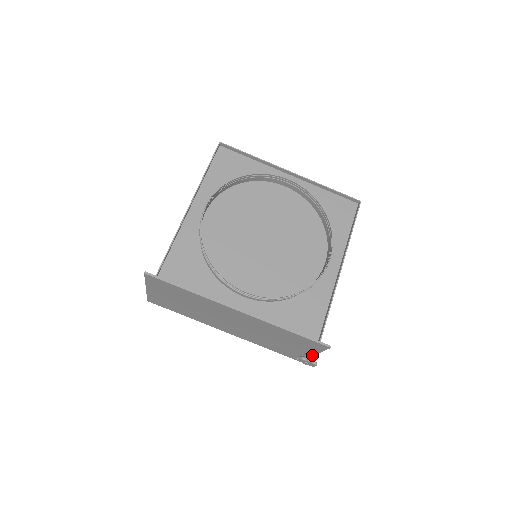
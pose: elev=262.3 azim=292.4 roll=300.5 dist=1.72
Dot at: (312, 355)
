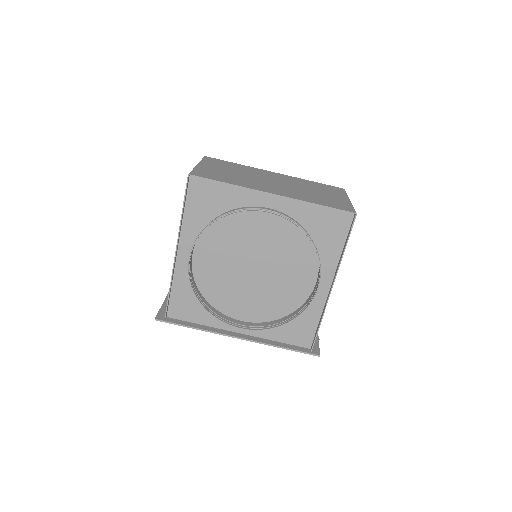
Dot at: occluded
